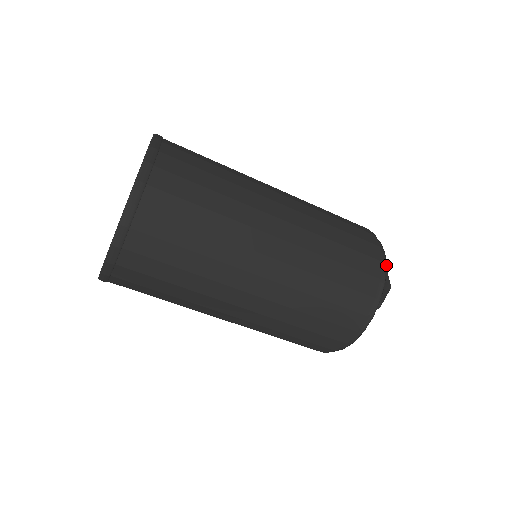
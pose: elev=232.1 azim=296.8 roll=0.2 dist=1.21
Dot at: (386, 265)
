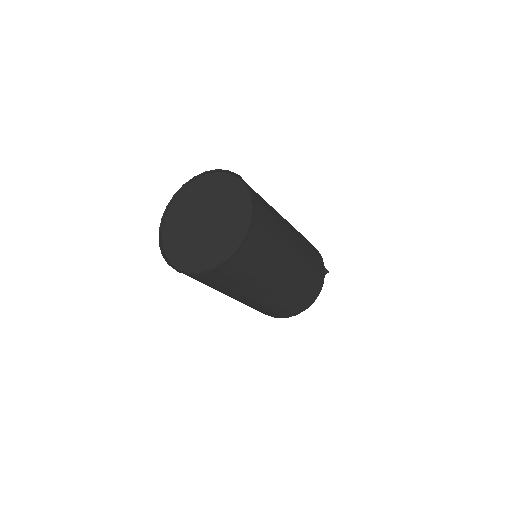
Dot at: occluded
